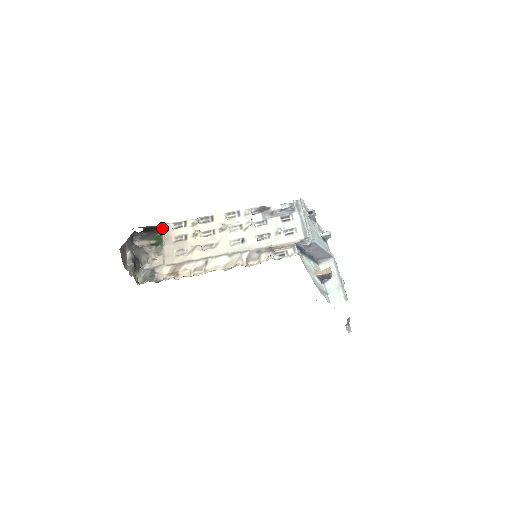
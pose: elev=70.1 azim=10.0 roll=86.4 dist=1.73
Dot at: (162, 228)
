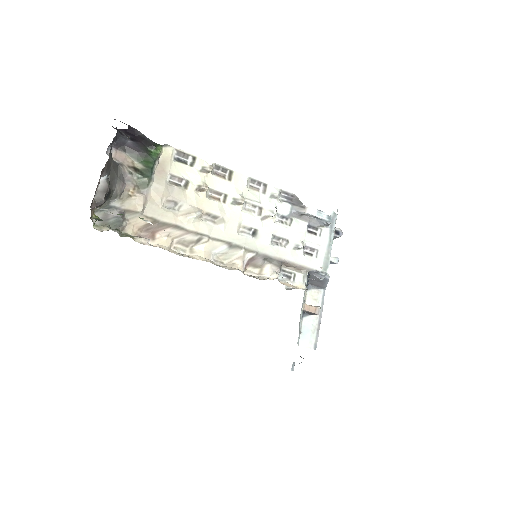
Dot at: (160, 150)
